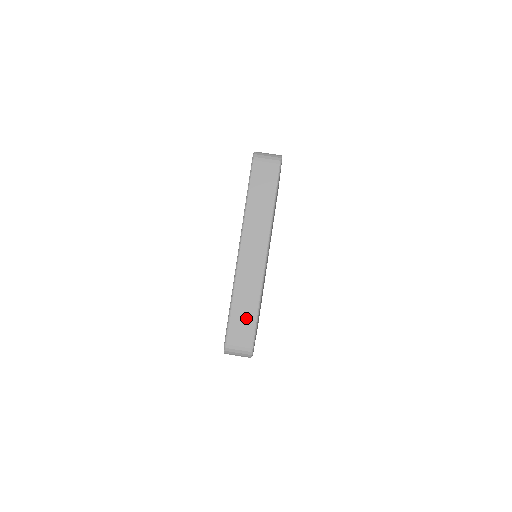
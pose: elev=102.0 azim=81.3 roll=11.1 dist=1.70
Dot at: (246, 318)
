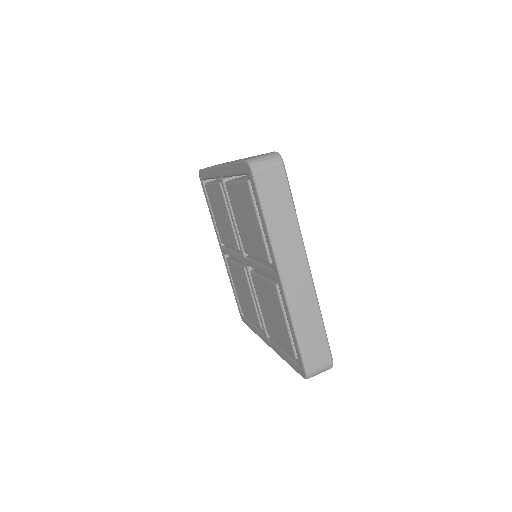
Dot at: (315, 337)
